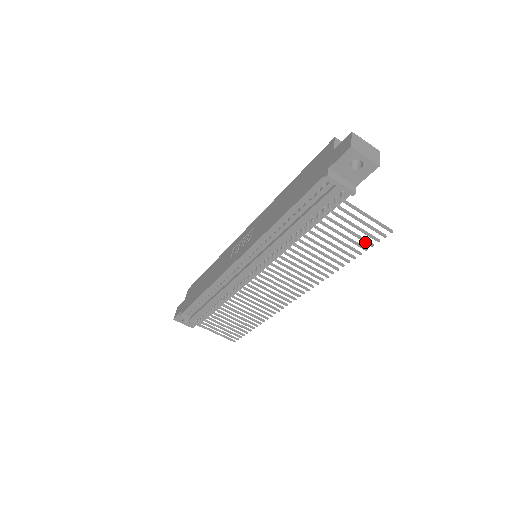
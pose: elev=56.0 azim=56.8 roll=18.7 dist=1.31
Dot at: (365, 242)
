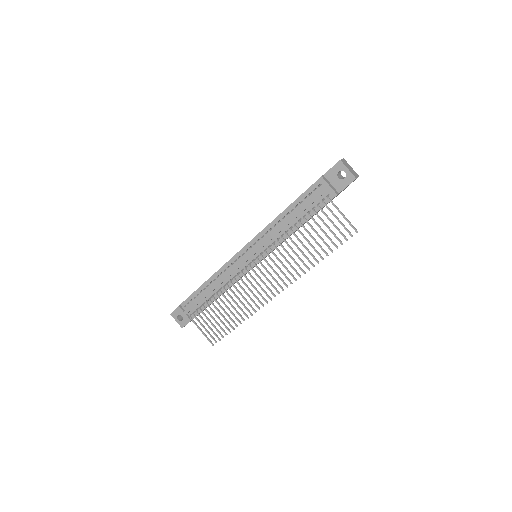
Dot at: (337, 239)
